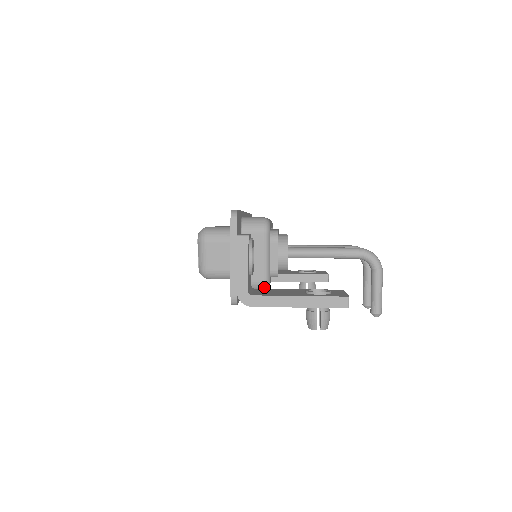
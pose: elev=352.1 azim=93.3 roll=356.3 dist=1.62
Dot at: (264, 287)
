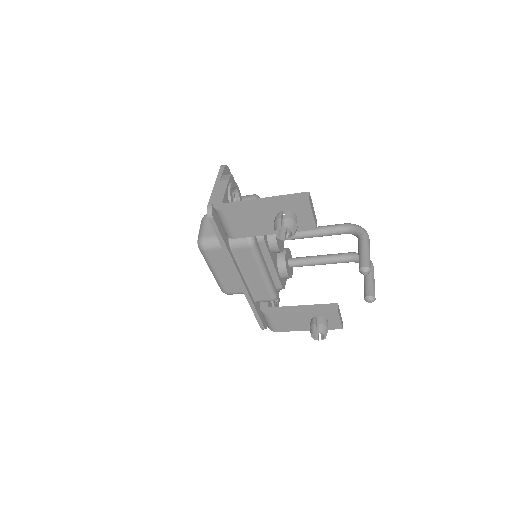
Dot at: (248, 239)
